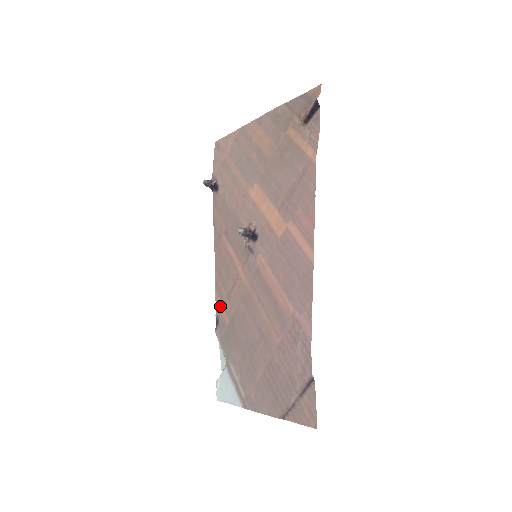
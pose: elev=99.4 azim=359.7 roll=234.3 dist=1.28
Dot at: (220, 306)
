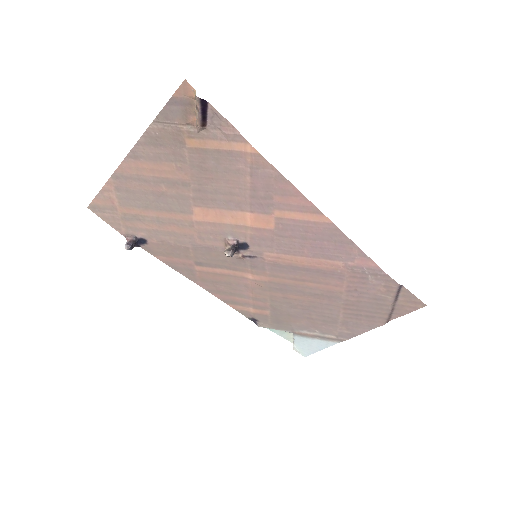
Dot at: (246, 310)
